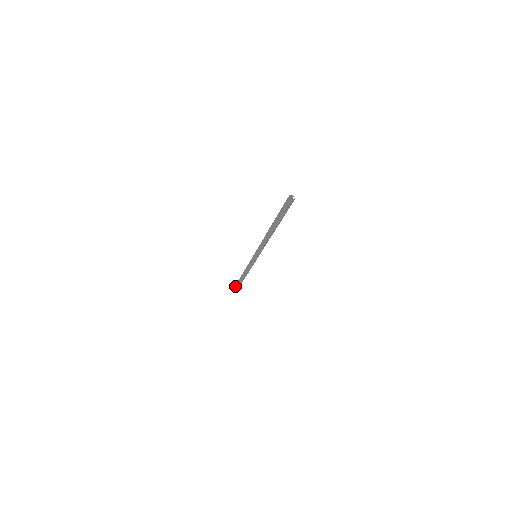
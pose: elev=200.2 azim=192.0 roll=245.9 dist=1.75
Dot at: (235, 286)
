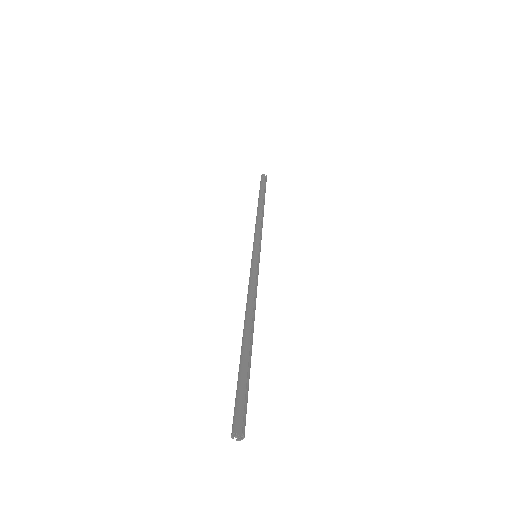
Dot at: occluded
